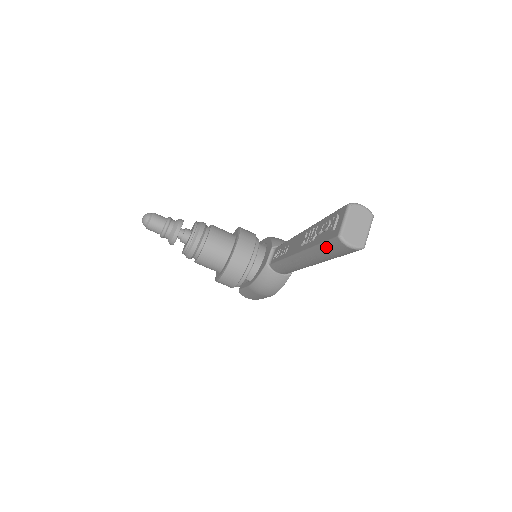
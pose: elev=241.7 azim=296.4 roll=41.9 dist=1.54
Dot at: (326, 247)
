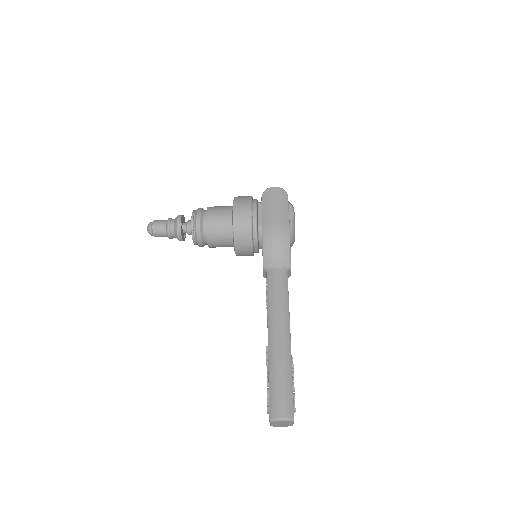
Dot at: occluded
